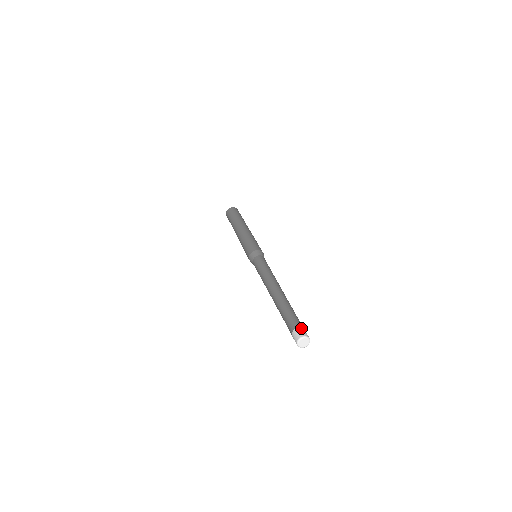
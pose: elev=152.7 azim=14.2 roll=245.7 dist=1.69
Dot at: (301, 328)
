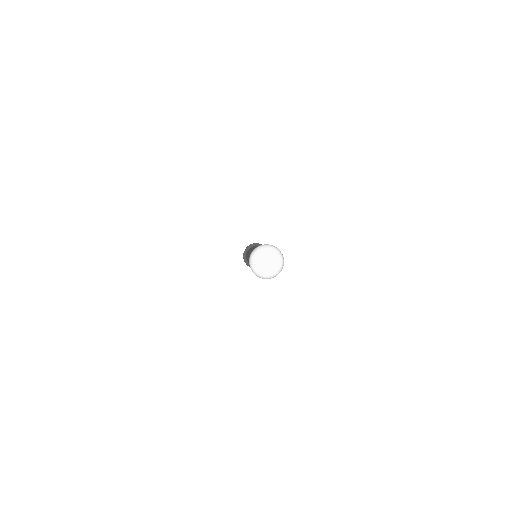
Dot at: occluded
